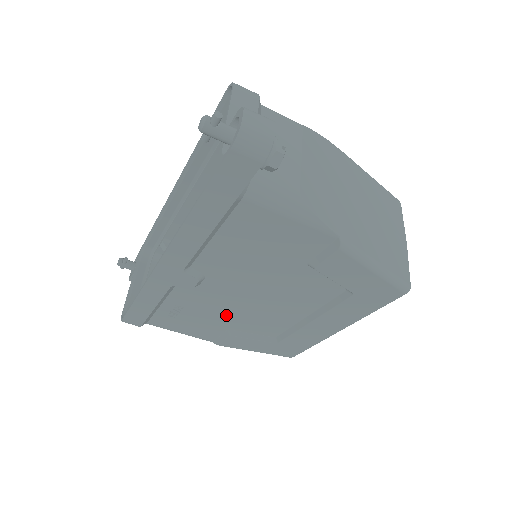
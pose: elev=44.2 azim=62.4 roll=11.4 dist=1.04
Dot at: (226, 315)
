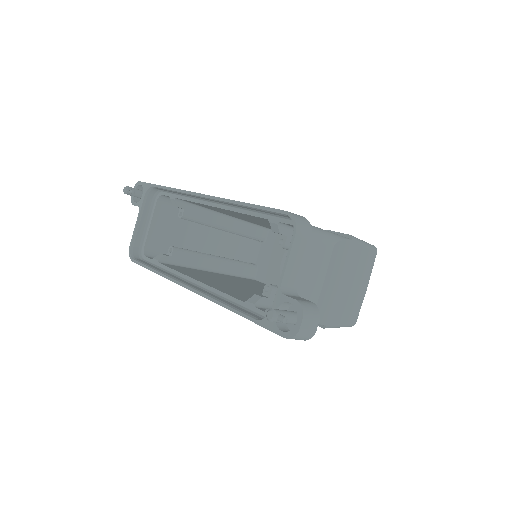
Dot at: occluded
